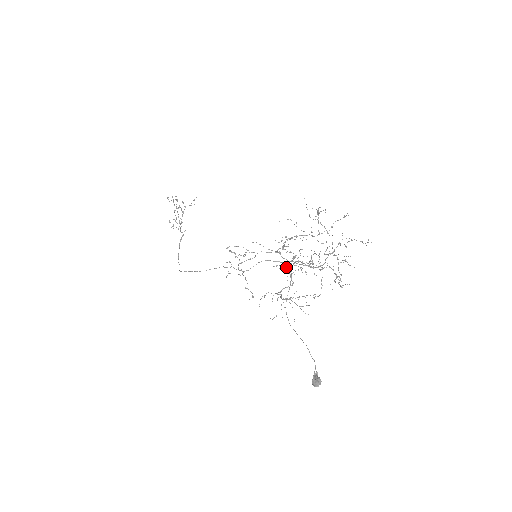
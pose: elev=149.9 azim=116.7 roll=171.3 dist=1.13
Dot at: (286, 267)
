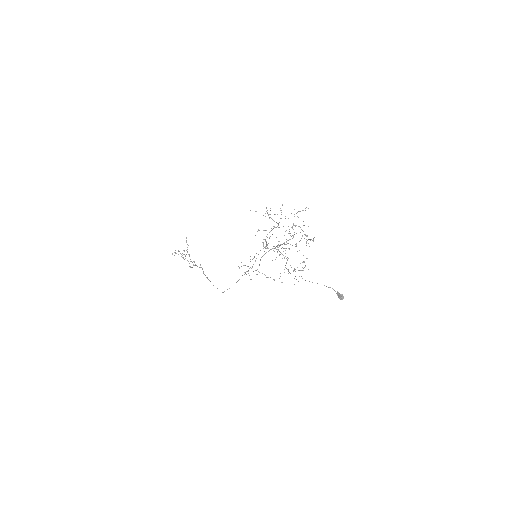
Dot at: occluded
